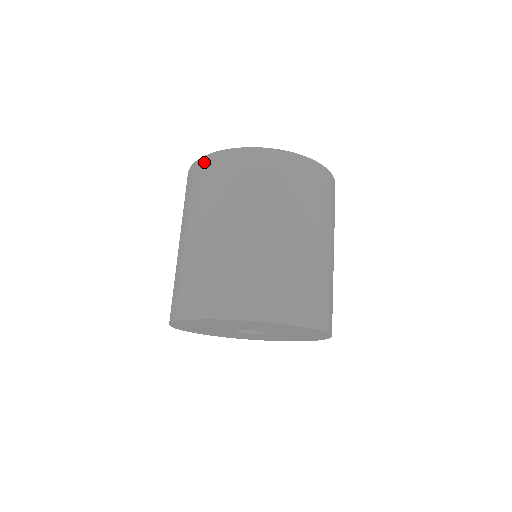
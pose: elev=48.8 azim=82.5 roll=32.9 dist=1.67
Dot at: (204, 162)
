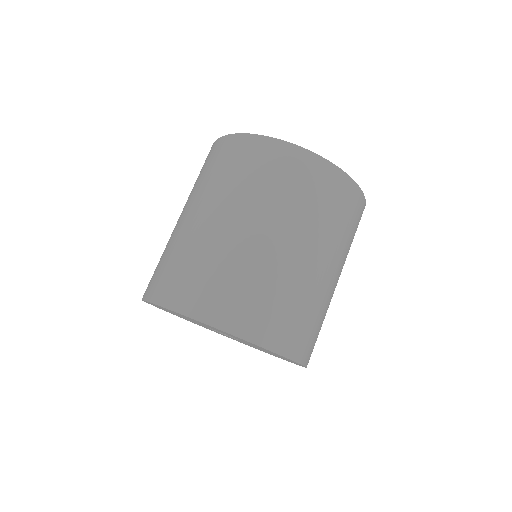
Dot at: (241, 140)
